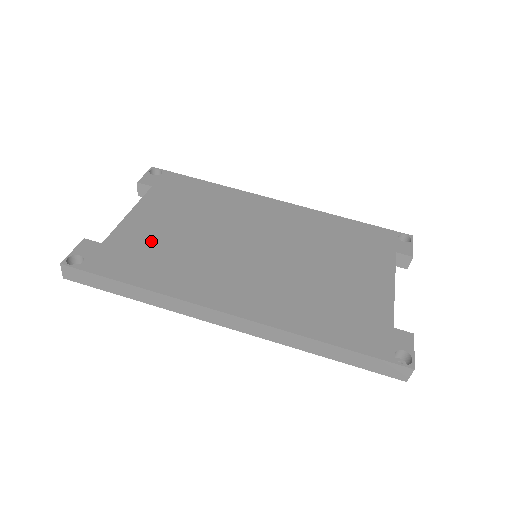
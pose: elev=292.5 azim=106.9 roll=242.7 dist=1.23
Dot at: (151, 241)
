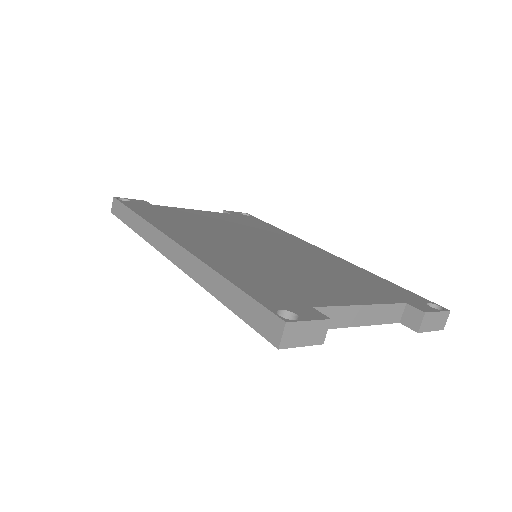
Dot at: (184, 215)
